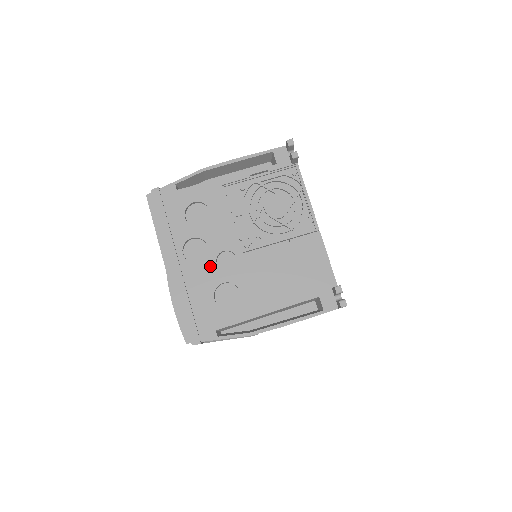
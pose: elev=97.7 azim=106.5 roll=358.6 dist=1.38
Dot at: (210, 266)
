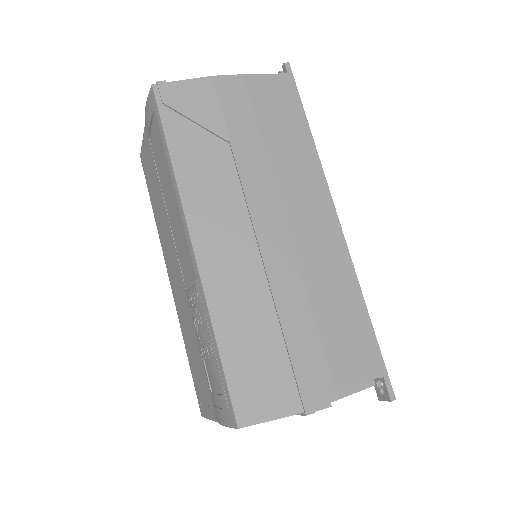
Dot at: occluded
